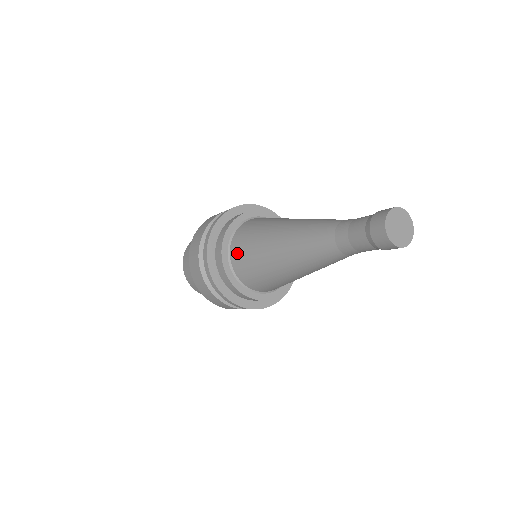
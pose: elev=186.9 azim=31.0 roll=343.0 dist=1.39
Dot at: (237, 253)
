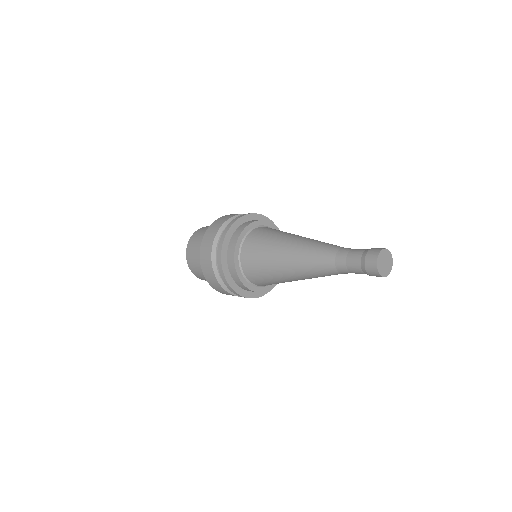
Dot at: (247, 259)
